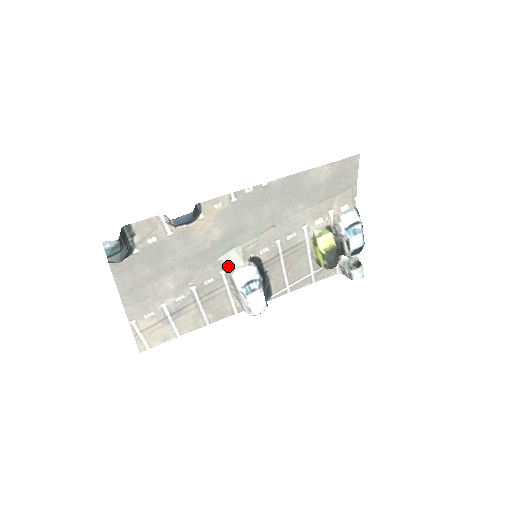
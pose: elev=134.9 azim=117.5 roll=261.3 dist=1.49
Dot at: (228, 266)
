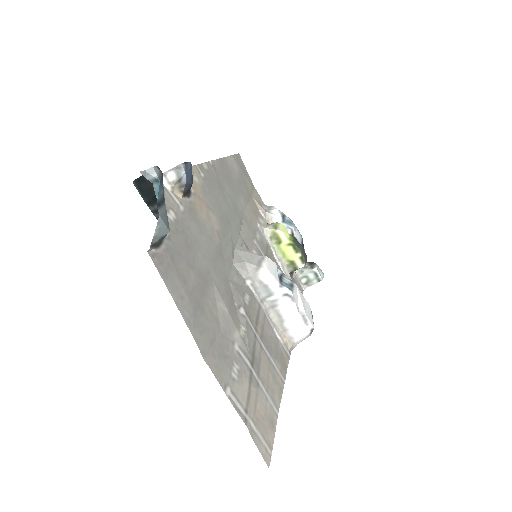
Dot at: (248, 268)
